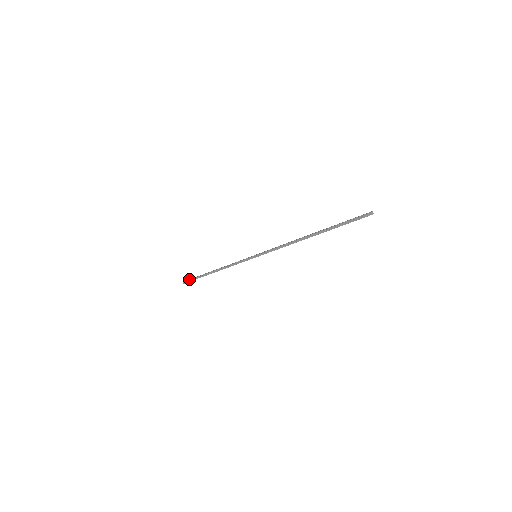
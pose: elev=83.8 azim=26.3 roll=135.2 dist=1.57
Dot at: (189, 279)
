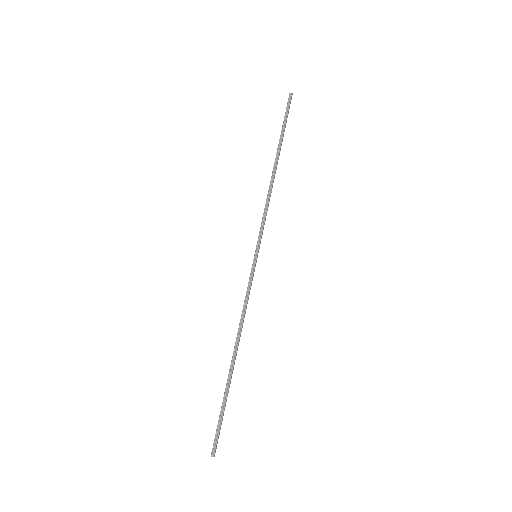
Dot at: (215, 434)
